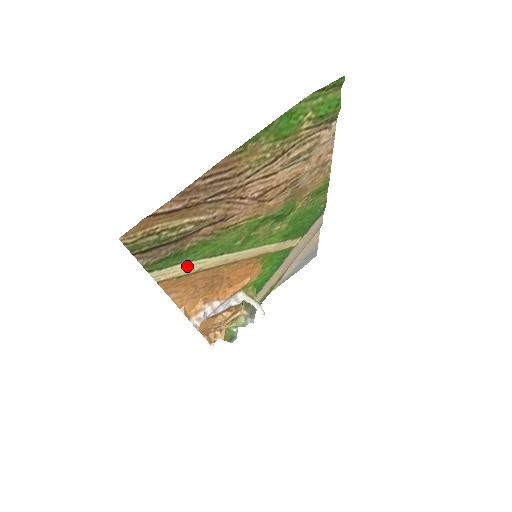
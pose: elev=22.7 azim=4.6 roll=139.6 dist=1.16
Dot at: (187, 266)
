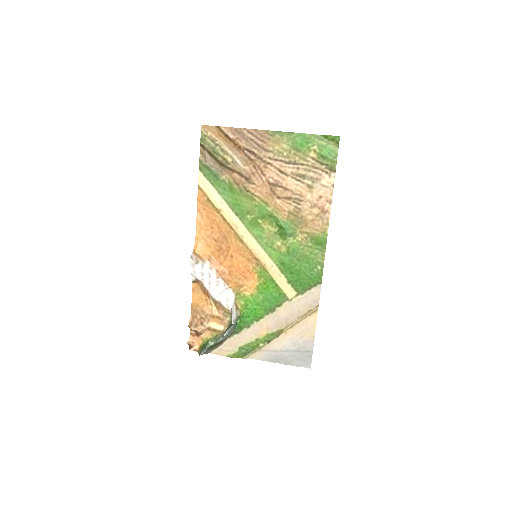
Dot at: (216, 196)
